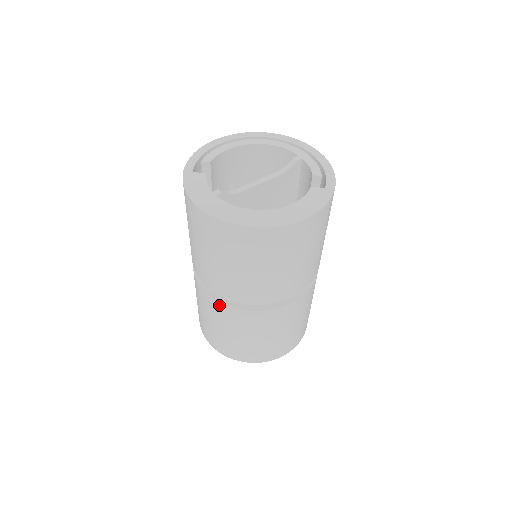
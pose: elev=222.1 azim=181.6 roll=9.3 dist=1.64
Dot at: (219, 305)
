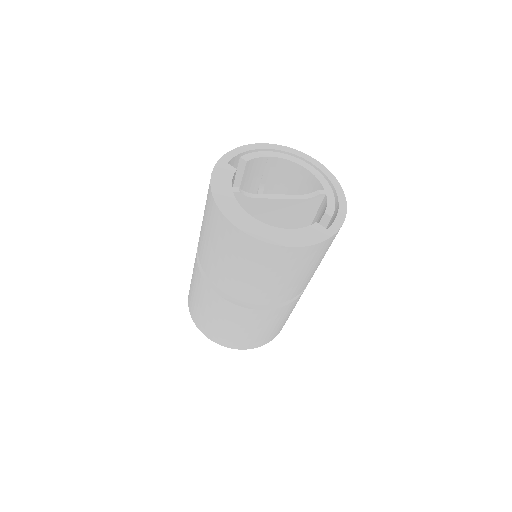
Dot at: (203, 281)
